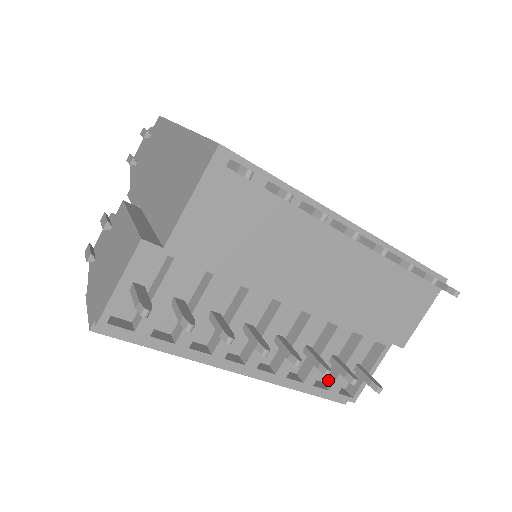
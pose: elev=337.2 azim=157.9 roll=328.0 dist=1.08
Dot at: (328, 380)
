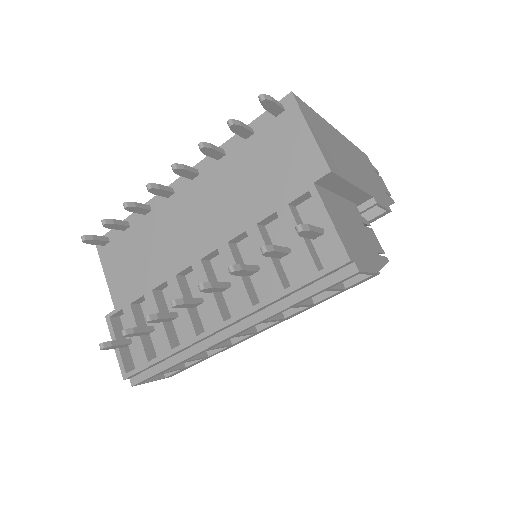
Dot at: occluded
